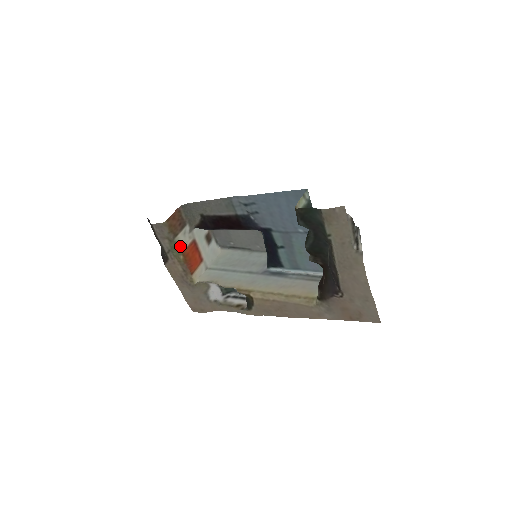
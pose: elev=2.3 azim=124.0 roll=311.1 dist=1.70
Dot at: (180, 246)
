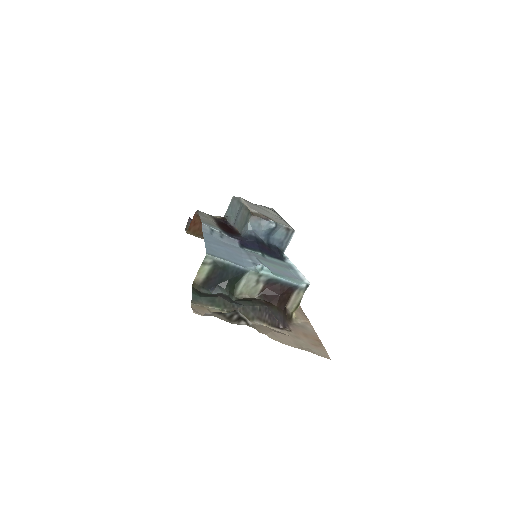
Dot at: occluded
